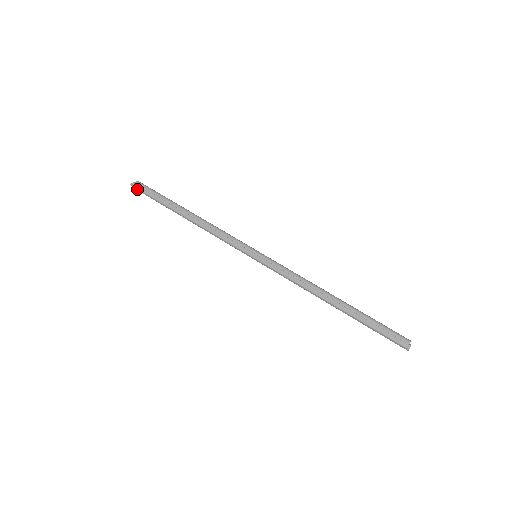
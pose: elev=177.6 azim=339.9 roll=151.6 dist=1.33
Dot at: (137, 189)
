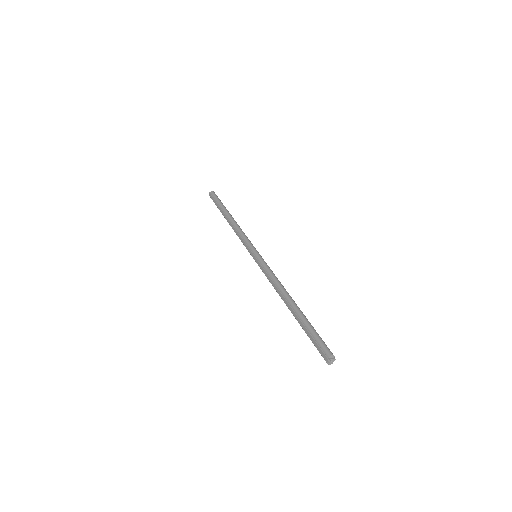
Dot at: (210, 197)
